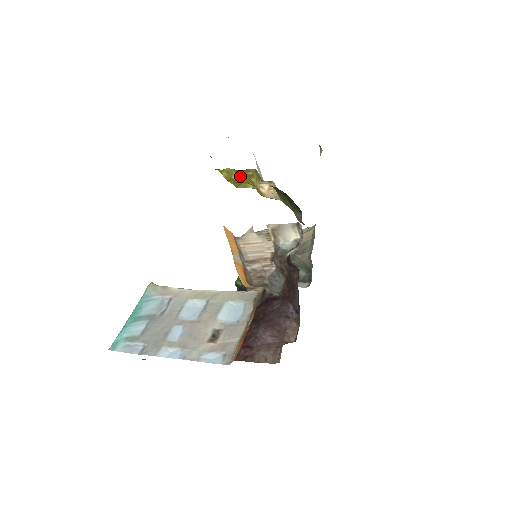
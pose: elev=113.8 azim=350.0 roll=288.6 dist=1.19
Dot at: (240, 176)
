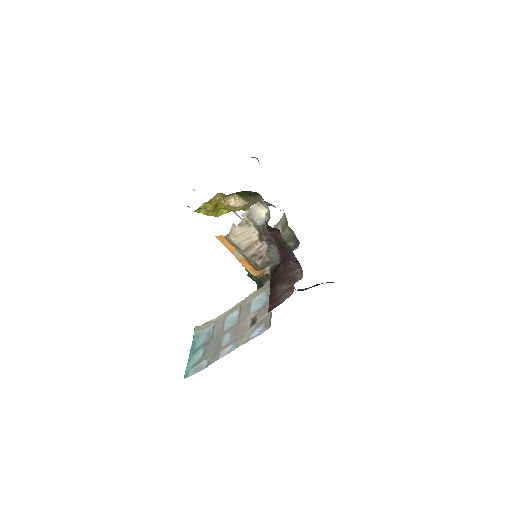
Dot at: (212, 204)
